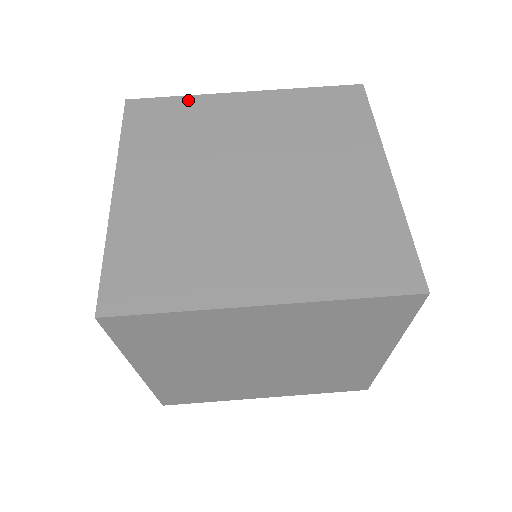
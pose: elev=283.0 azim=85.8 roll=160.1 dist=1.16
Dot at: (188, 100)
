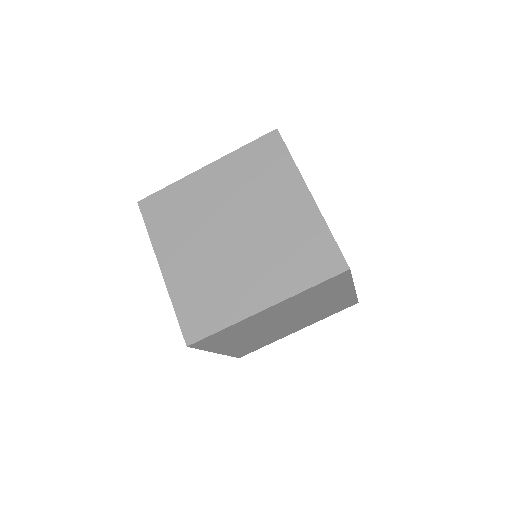
Dot at: (174, 187)
